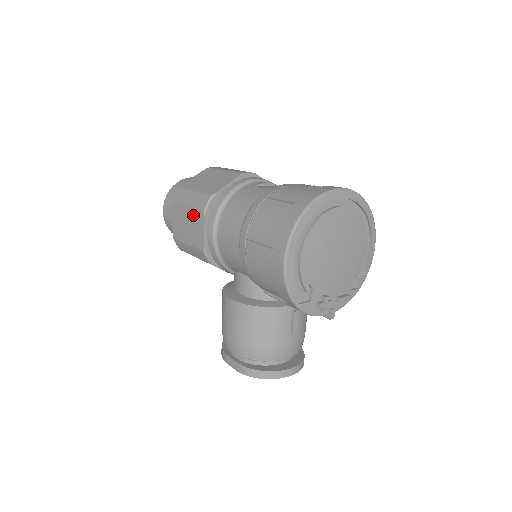
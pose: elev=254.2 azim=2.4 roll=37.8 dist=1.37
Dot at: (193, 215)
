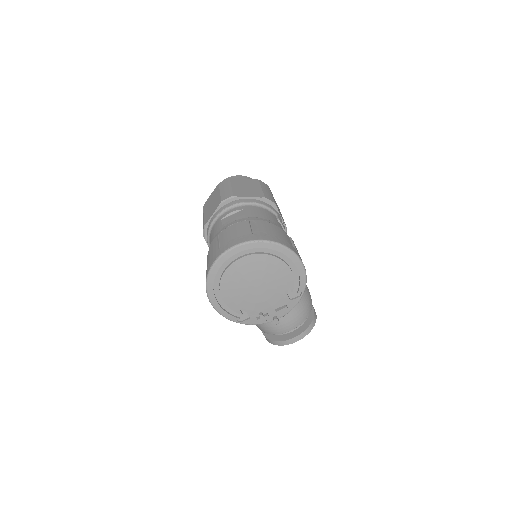
Dot at: occluded
